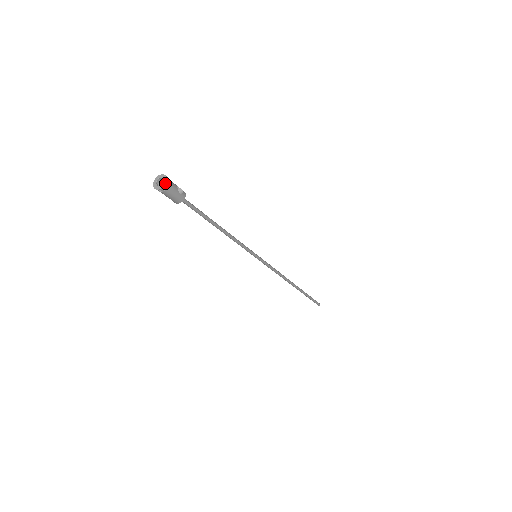
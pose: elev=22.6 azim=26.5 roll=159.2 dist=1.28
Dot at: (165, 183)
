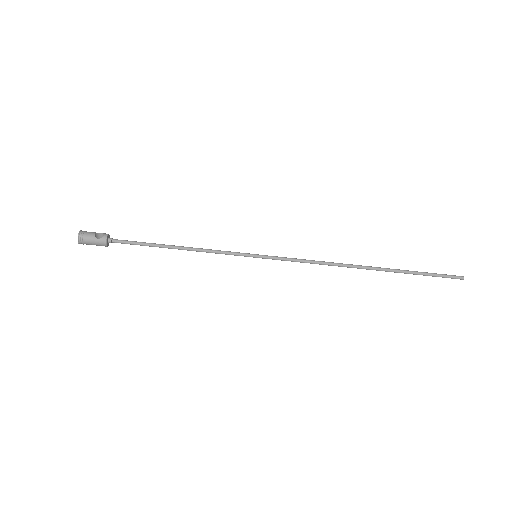
Dot at: (78, 237)
